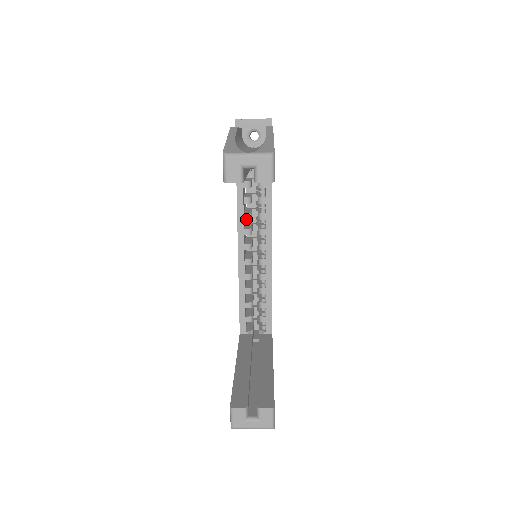
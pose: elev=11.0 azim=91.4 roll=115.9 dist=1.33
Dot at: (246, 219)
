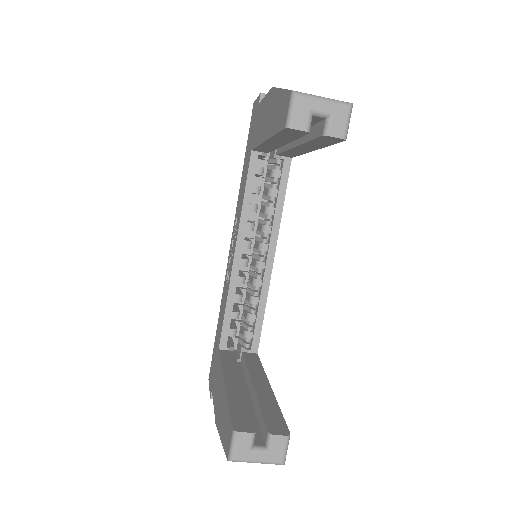
Dot at: (251, 211)
